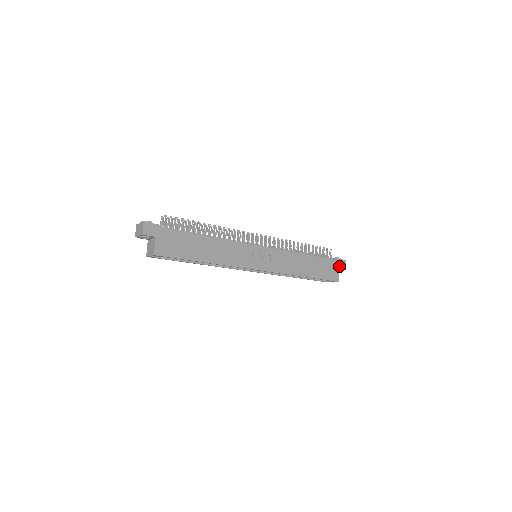
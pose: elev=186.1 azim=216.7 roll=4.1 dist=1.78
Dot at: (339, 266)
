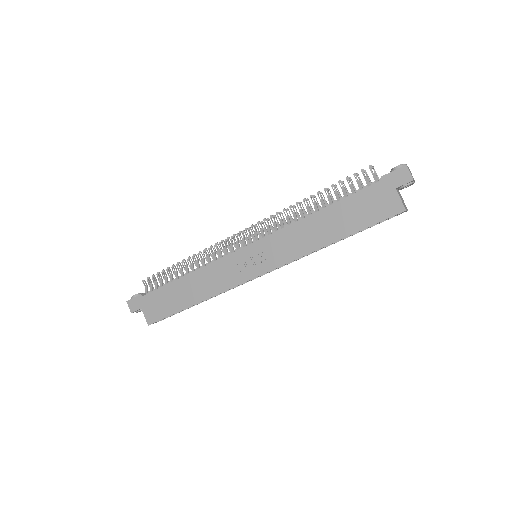
Dot at: (395, 184)
